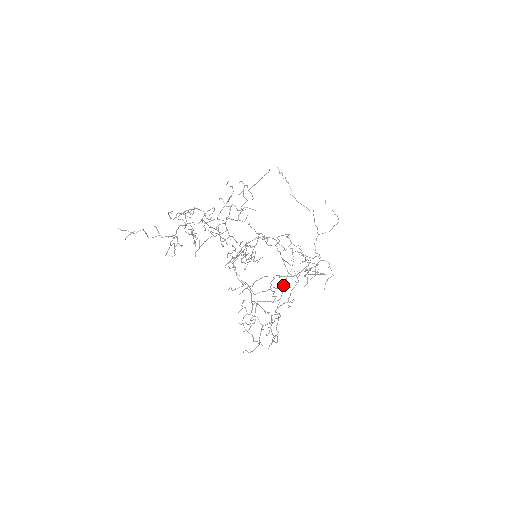
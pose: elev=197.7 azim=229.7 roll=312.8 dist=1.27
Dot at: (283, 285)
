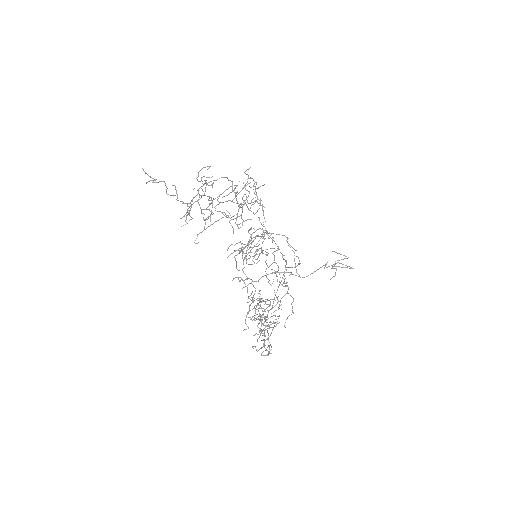
Dot at: occluded
